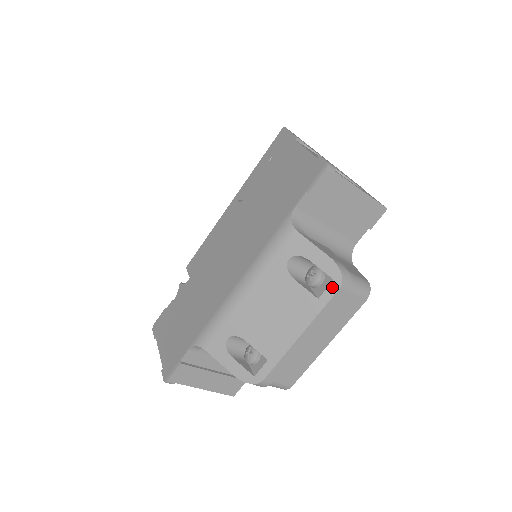
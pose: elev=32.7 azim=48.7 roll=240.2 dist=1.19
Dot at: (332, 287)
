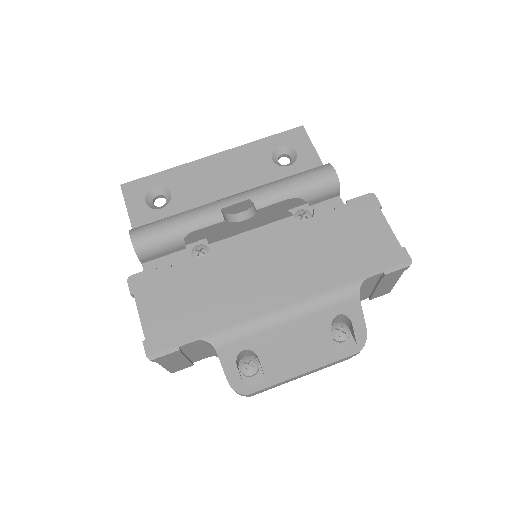
Dot at: (352, 350)
